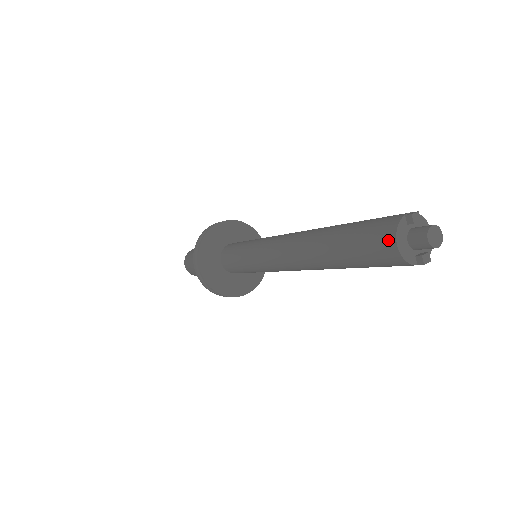
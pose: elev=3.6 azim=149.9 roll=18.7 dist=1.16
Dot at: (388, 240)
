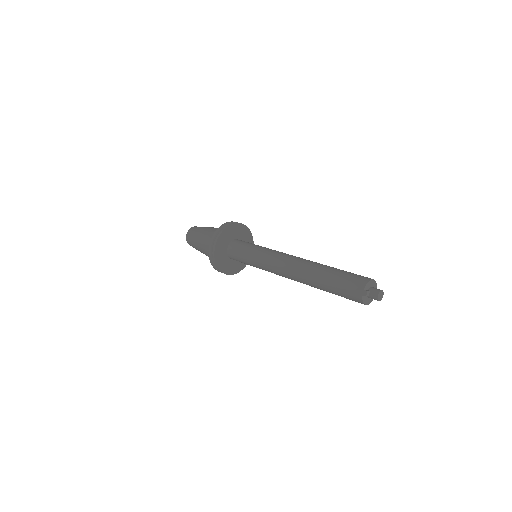
Dot at: occluded
